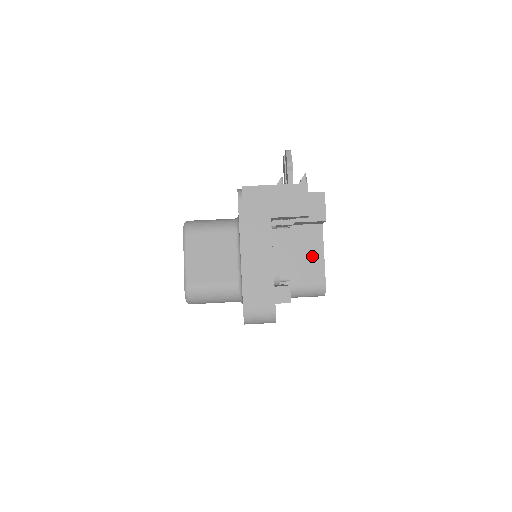
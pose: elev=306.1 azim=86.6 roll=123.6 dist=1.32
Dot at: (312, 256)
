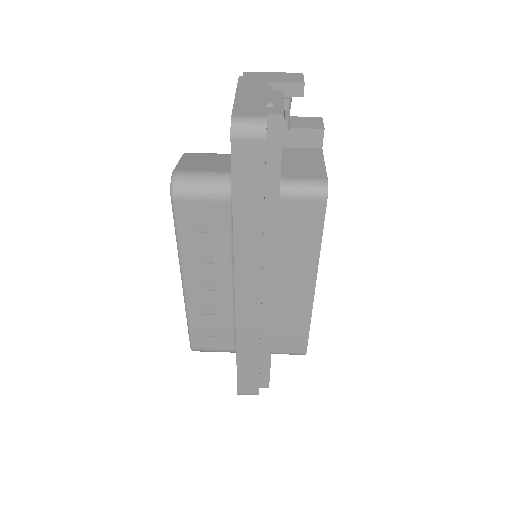
Dot at: (312, 164)
